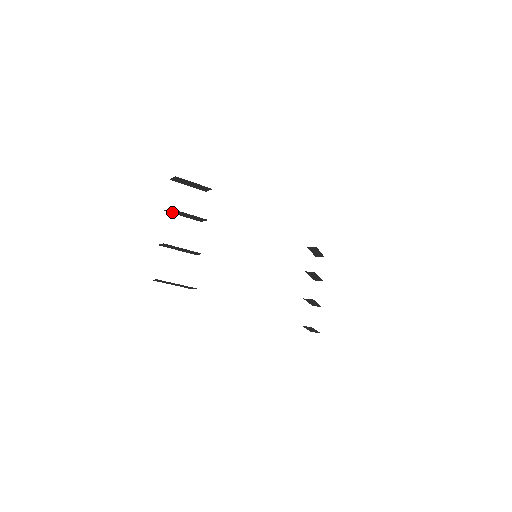
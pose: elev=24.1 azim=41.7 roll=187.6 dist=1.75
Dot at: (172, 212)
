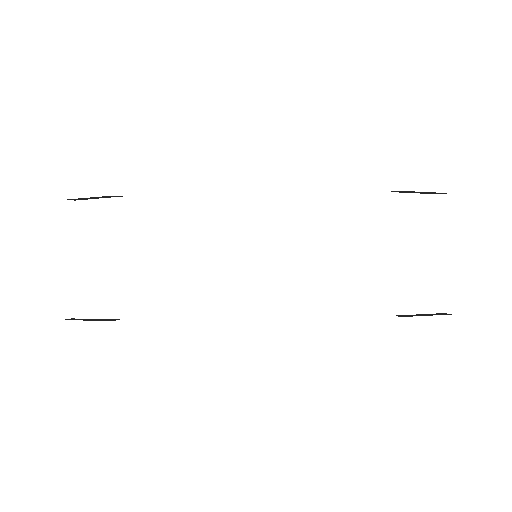
Dot at: occluded
